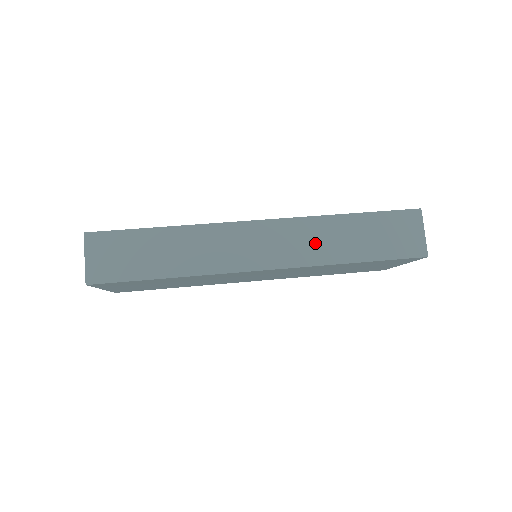
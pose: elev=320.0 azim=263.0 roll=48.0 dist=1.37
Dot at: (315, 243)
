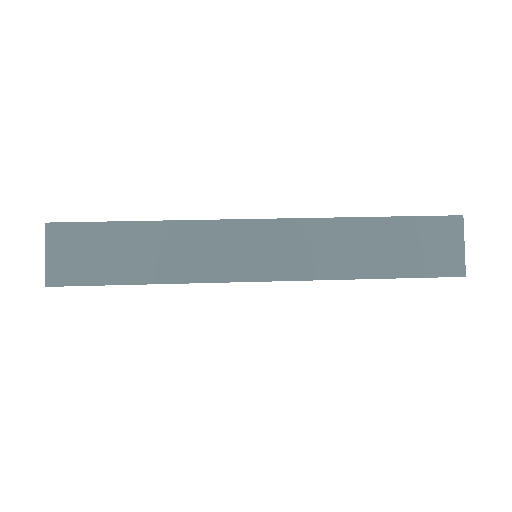
Dot at: (326, 251)
